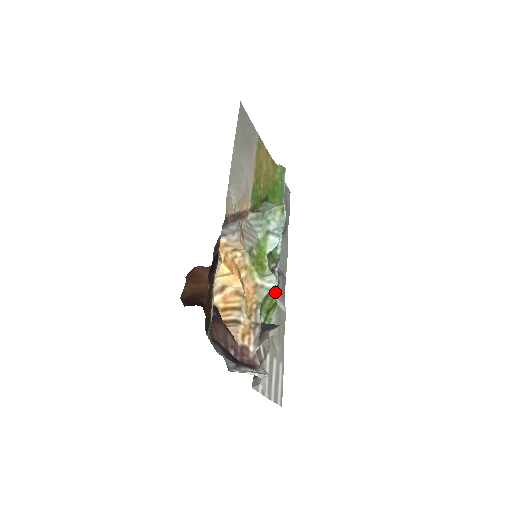
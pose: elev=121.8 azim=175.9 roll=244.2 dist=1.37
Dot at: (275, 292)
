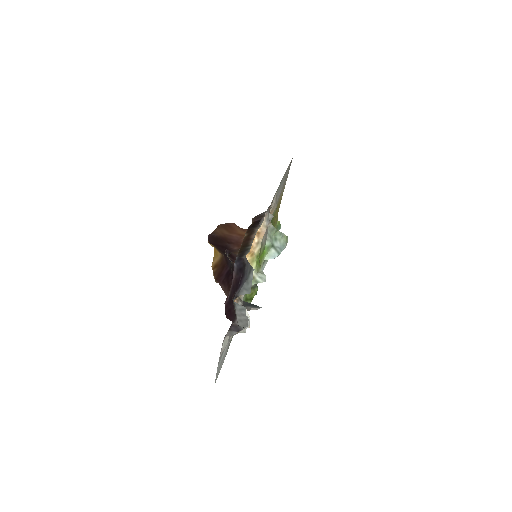
Dot at: (256, 290)
